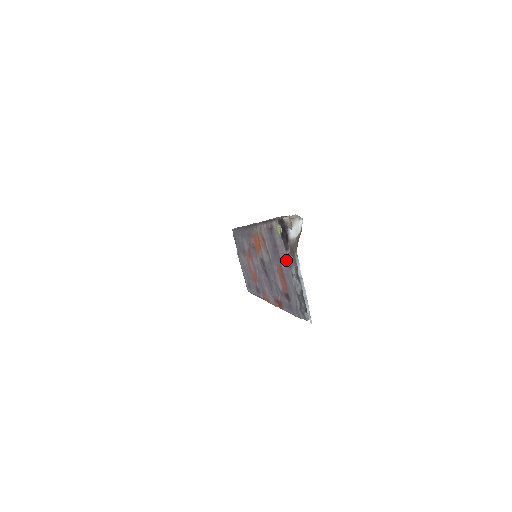
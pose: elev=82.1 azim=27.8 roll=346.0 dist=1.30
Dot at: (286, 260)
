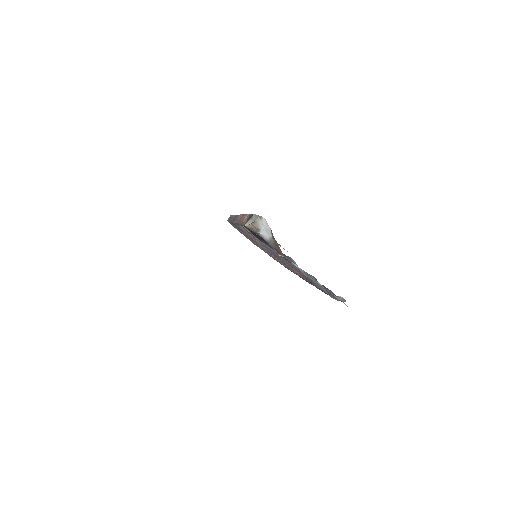
Dot at: (281, 257)
